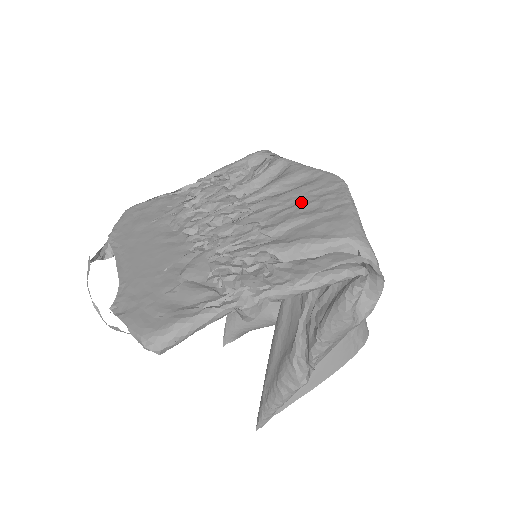
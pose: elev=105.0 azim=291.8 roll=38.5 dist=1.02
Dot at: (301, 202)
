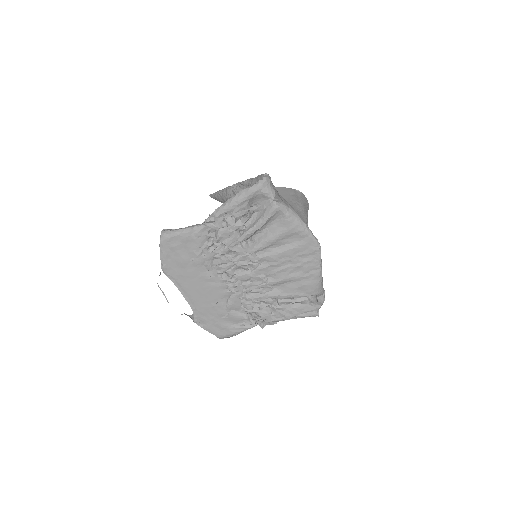
Dot at: (291, 263)
